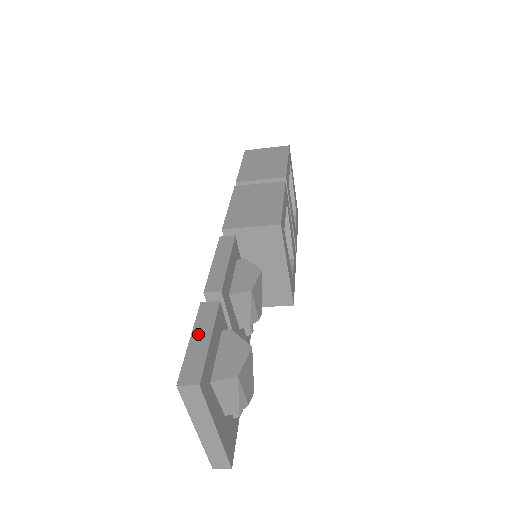
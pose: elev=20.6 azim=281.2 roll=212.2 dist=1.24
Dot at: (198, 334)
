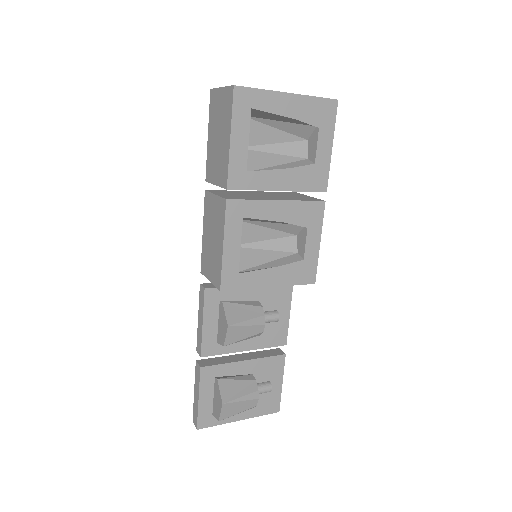
Dot at: (195, 390)
